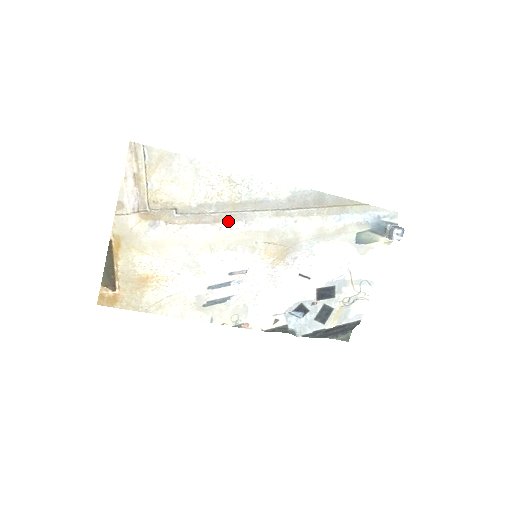
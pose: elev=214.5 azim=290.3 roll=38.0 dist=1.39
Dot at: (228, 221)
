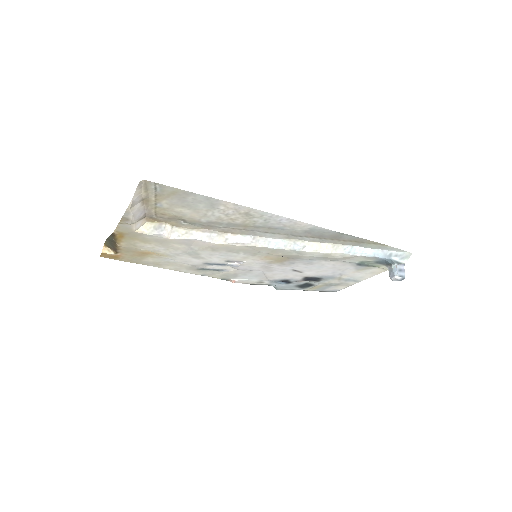
Dot at: (236, 234)
